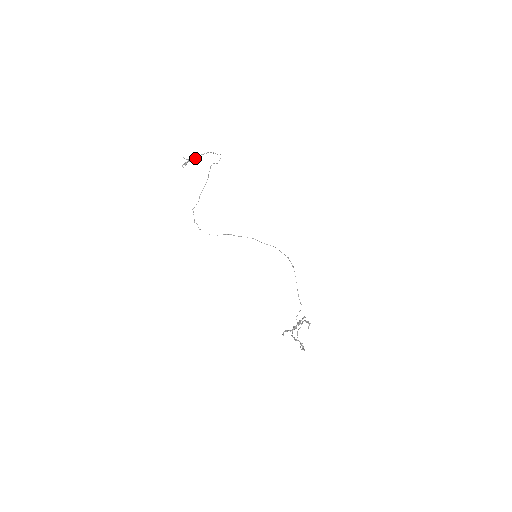
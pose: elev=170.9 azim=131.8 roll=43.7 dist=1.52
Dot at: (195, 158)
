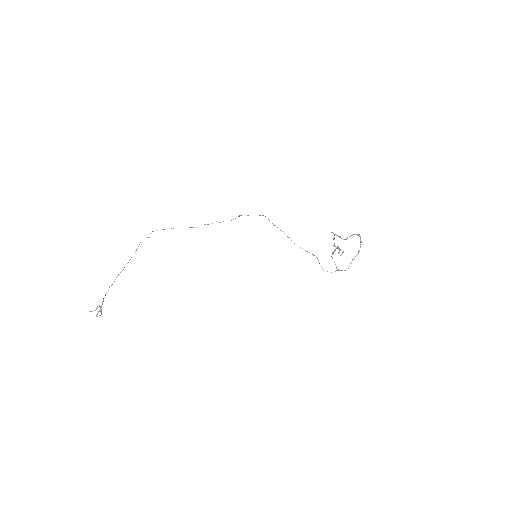
Dot at: occluded
